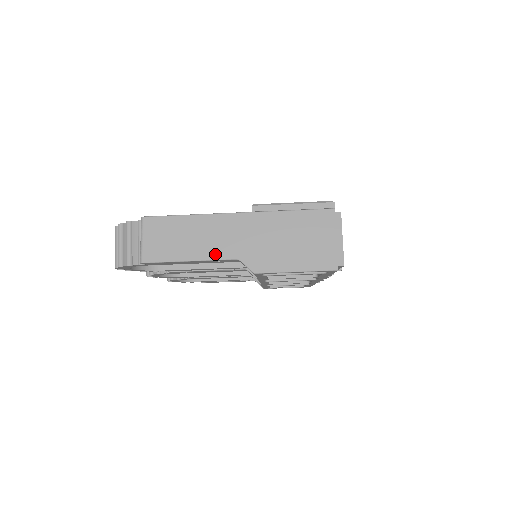
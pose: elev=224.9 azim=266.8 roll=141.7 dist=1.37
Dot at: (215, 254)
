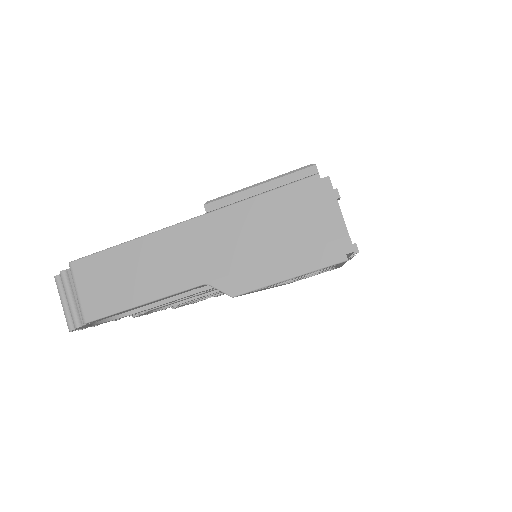
Dot at: (174, 285)
